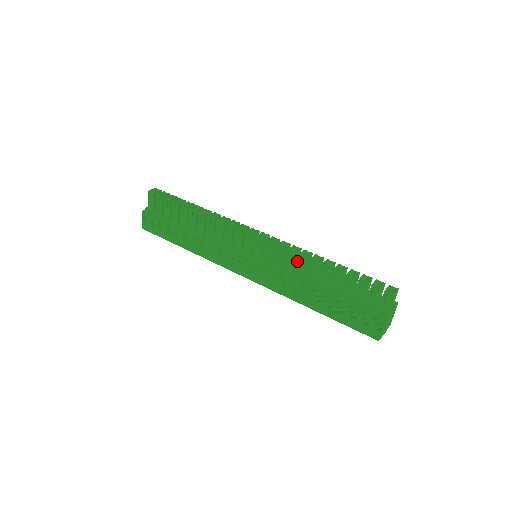
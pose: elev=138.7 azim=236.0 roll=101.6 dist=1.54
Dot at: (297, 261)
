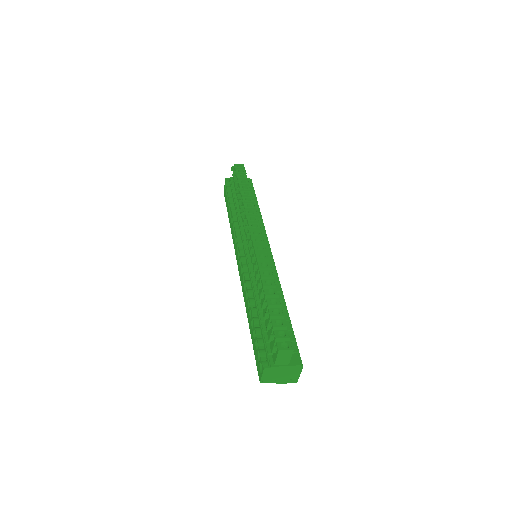
Dot at: occluded
